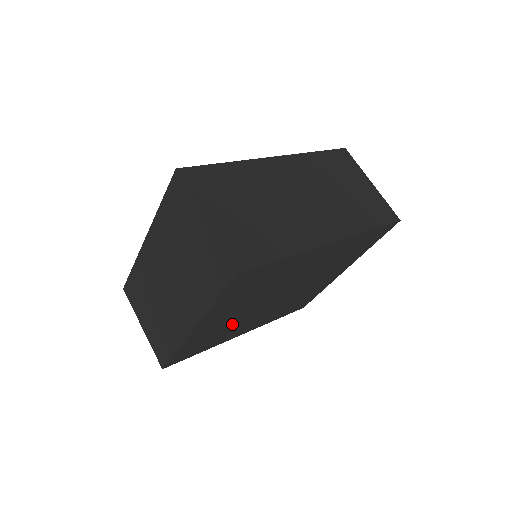
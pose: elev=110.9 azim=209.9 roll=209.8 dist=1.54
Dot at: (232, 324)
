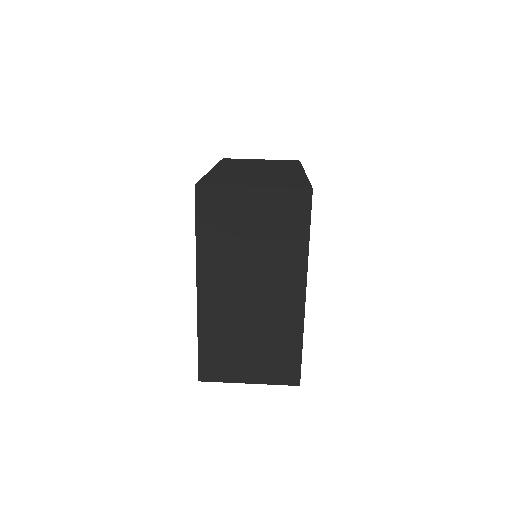
Dot at: occluded
